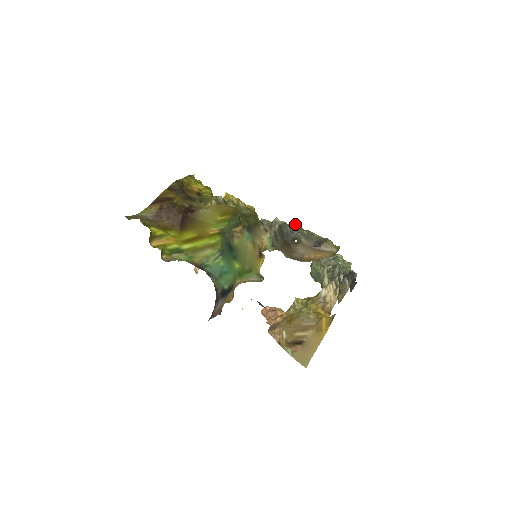
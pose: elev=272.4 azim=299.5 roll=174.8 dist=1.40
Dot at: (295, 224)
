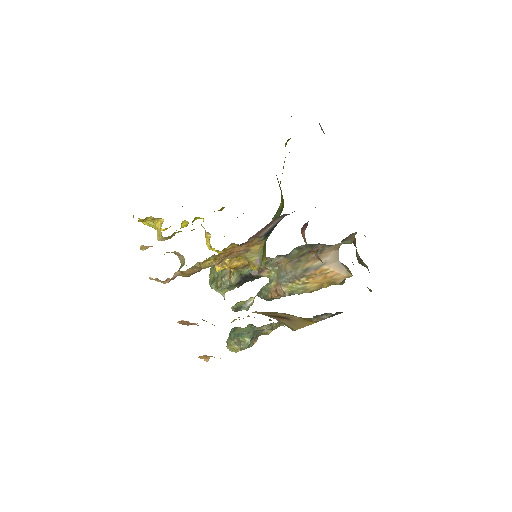
Dot at: occluded
